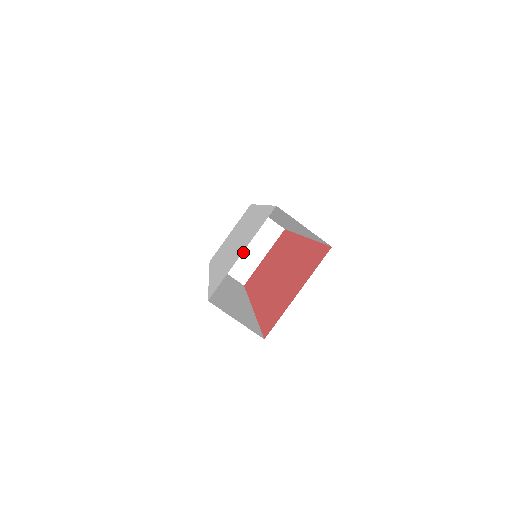
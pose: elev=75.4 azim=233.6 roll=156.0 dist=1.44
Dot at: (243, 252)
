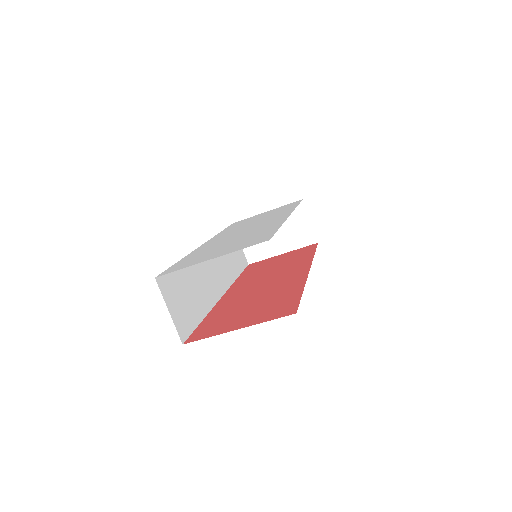
Dot at: occluded
